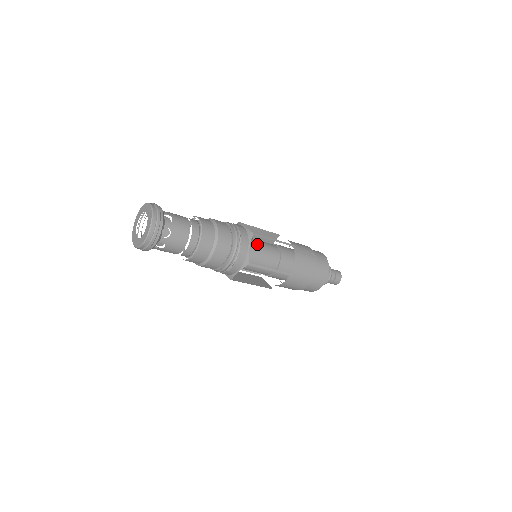
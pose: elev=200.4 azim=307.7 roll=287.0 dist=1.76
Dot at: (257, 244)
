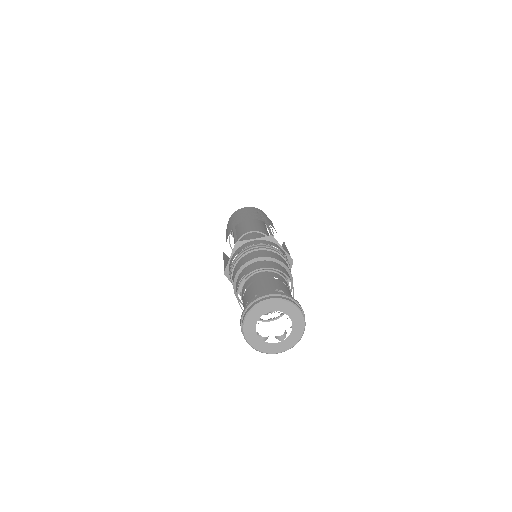
Dot at: occluded
